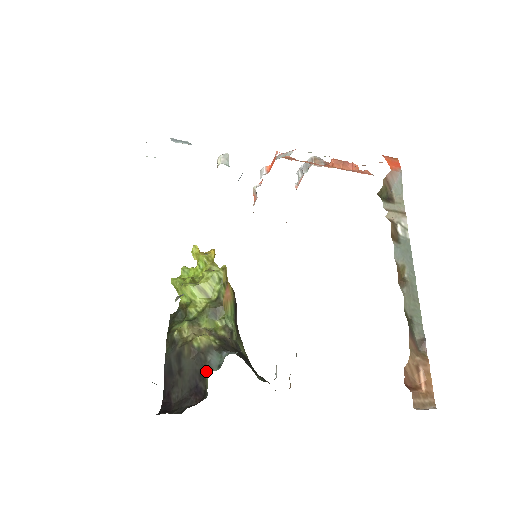
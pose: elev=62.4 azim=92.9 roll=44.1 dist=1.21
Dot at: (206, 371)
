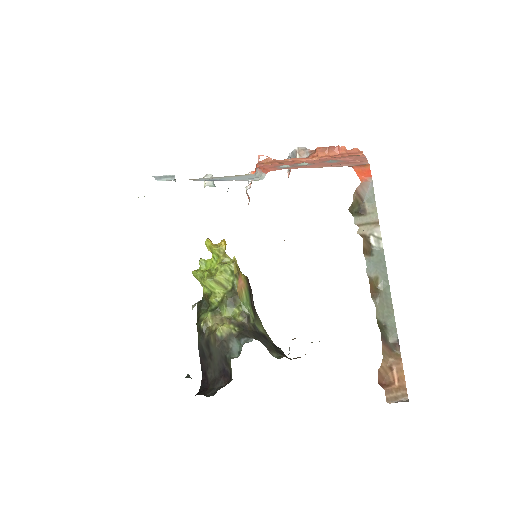
Dot at: (229, 358)
